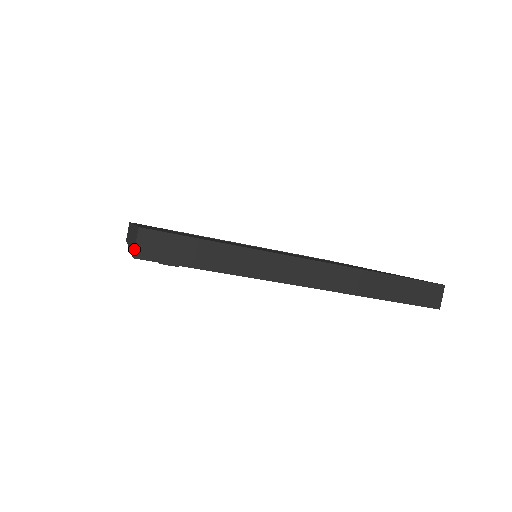
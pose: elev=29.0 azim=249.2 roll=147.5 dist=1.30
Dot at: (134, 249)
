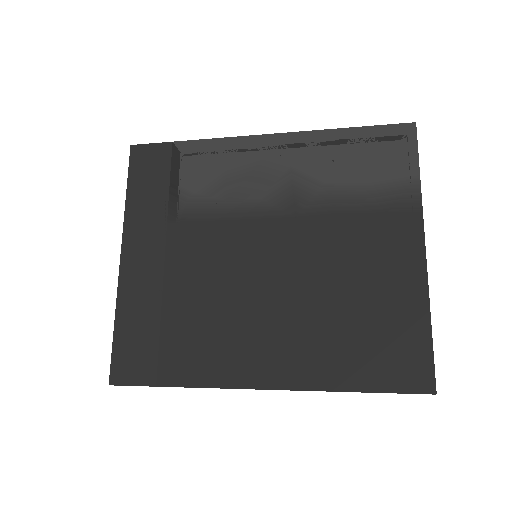
Dot at: occluded
